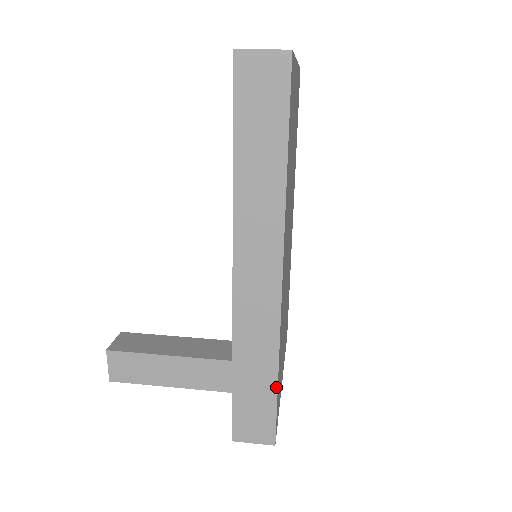
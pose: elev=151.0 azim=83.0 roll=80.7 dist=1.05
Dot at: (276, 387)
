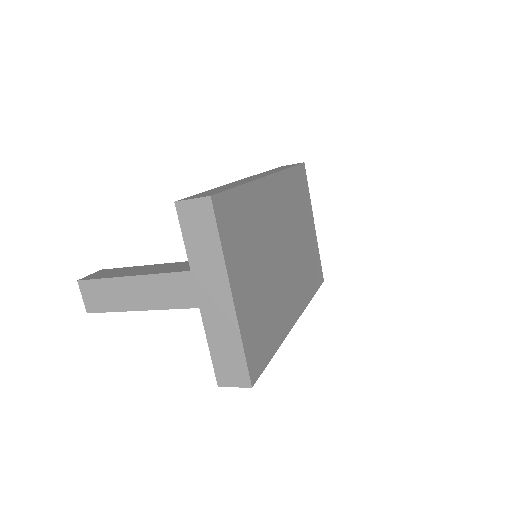
Dot at: (237, 186)
